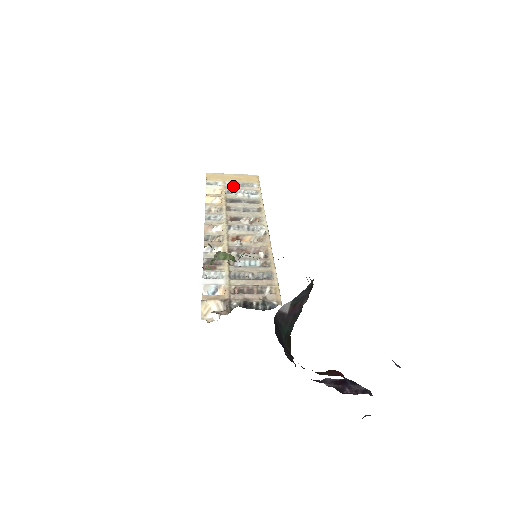
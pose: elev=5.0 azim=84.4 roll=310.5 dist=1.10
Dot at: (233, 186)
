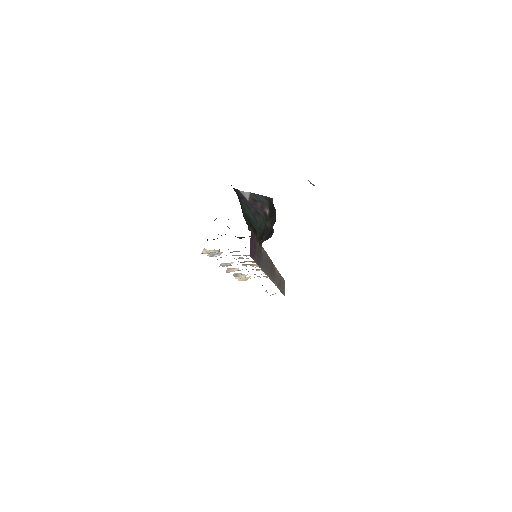
Dot at: occluded
